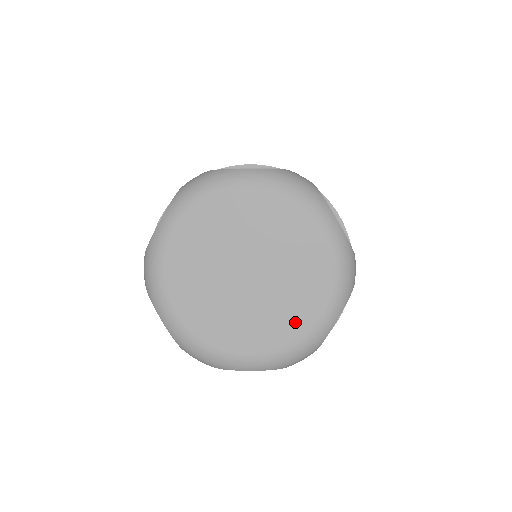
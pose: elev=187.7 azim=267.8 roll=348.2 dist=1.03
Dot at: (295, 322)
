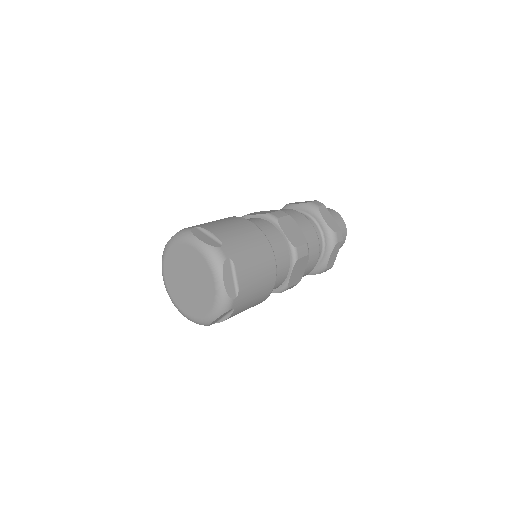
Dot at: (210, 291)
